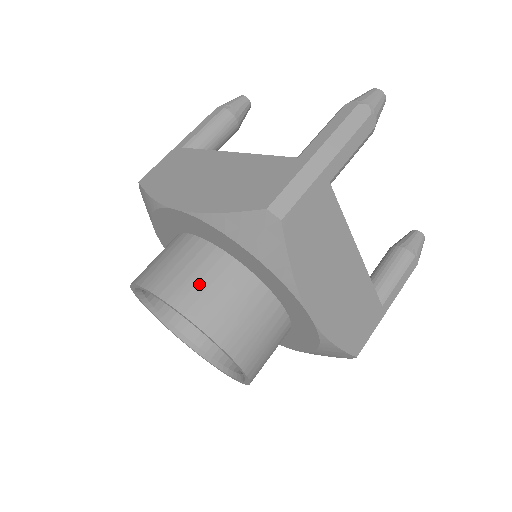
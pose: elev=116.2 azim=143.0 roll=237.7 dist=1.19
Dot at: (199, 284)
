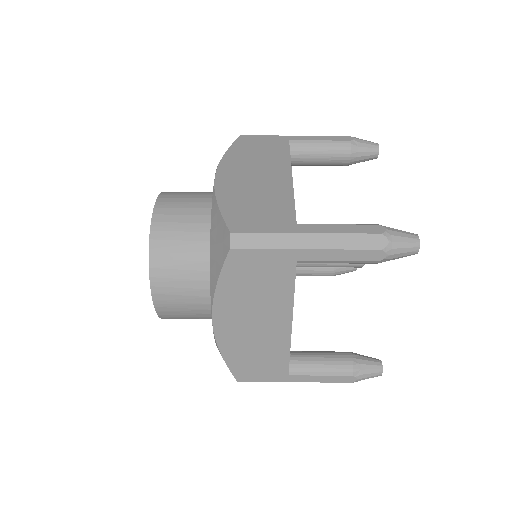
Dot at: (178, 233)
